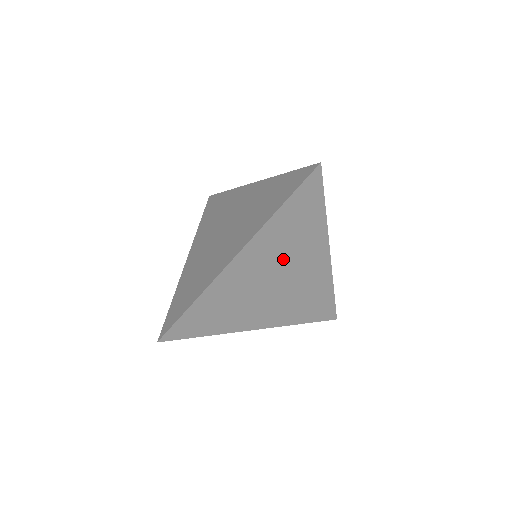
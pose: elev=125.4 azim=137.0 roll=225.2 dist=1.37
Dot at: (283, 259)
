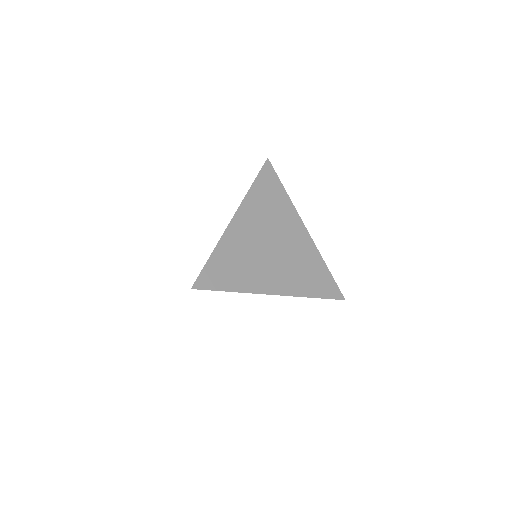
Dot at: (270, 226)
